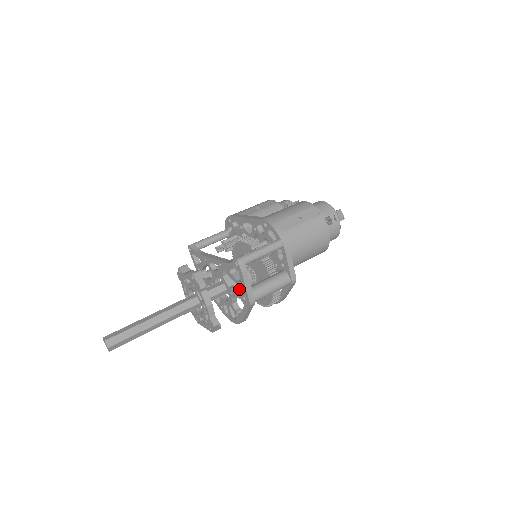
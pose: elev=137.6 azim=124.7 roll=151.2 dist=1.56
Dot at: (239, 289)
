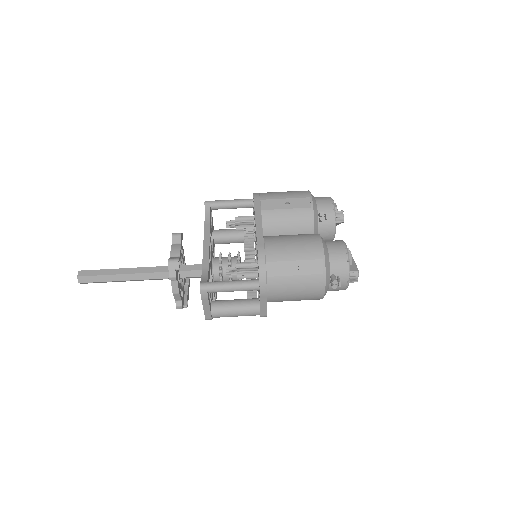
Dot at: occluded
